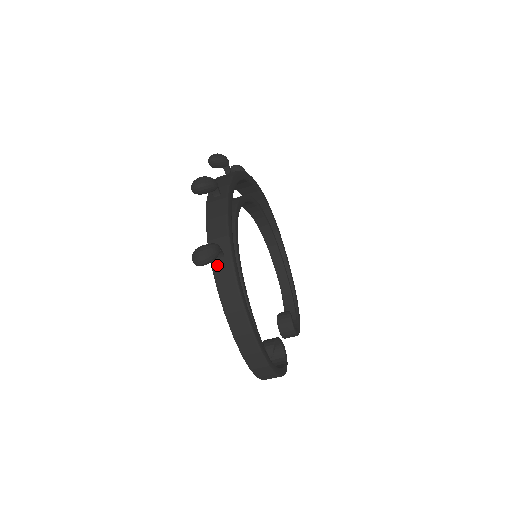
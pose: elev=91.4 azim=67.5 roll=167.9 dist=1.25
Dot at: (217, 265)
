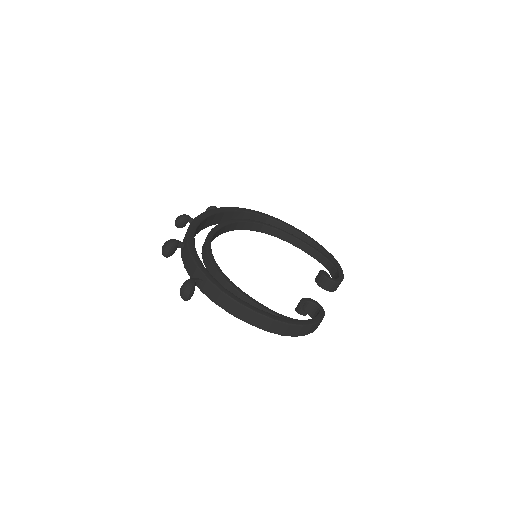
Dot at: (204, 289)
